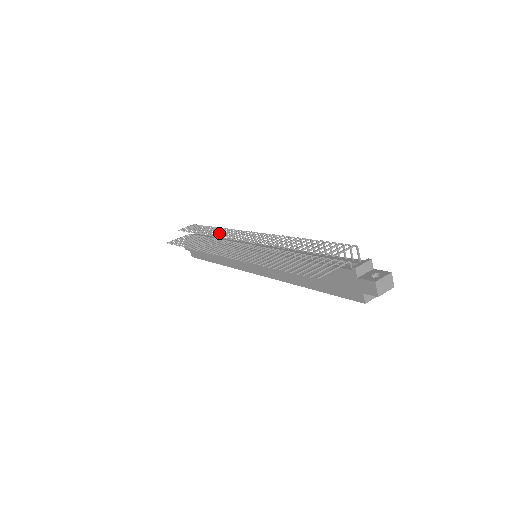
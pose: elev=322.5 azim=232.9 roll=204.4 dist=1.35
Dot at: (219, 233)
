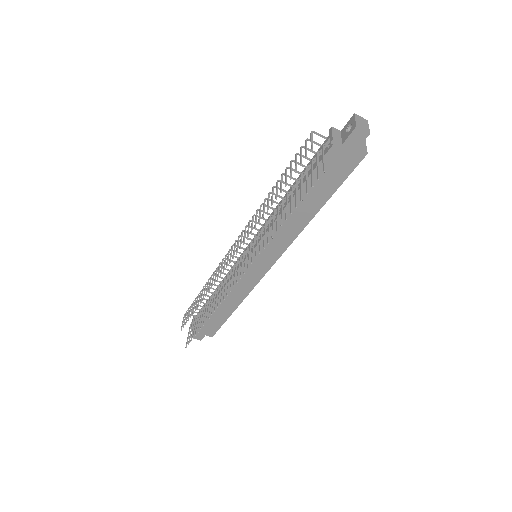
Dot at: (212, 282)
